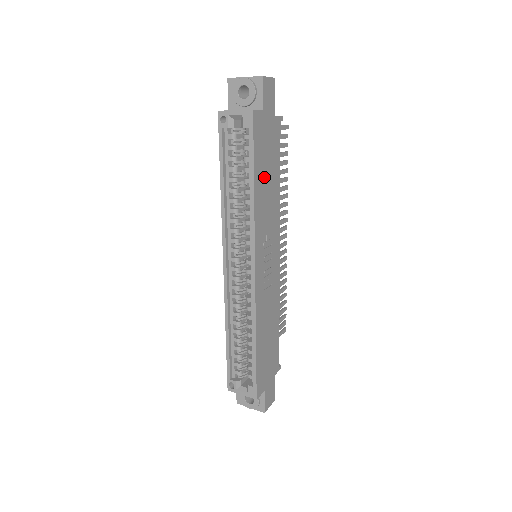
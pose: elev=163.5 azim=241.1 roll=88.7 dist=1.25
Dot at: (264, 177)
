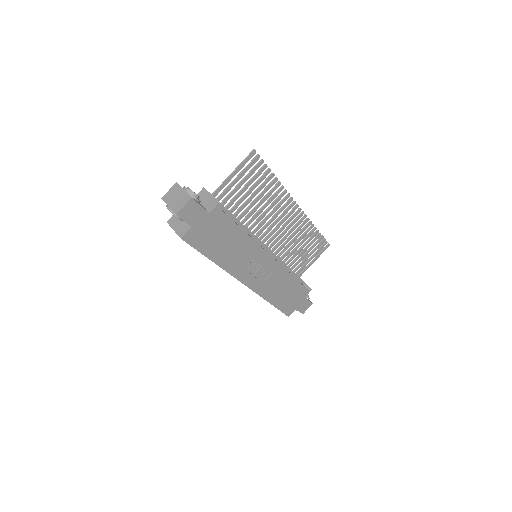
Dot at: (221, 248)
